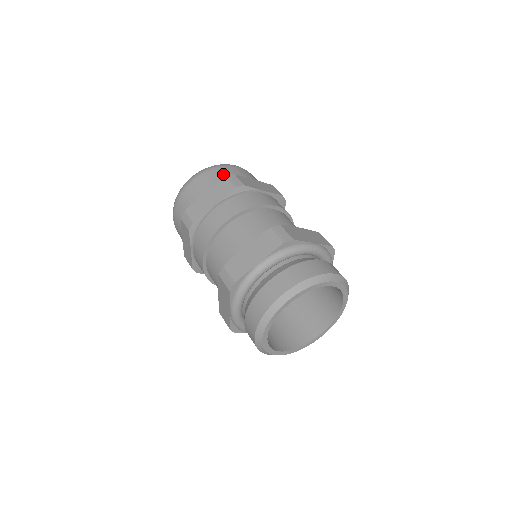
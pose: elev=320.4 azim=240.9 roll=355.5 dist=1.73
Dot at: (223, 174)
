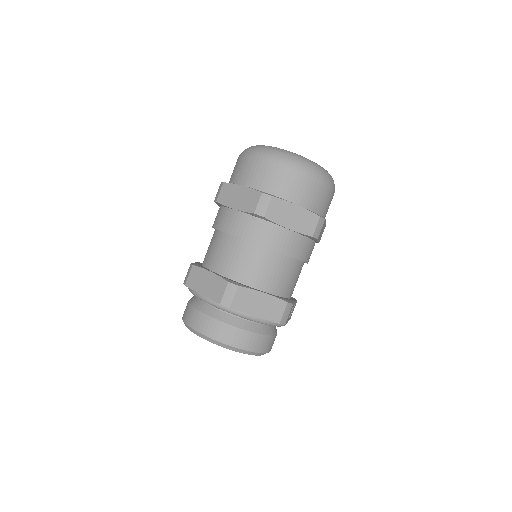
Dot at: (274, 179)
